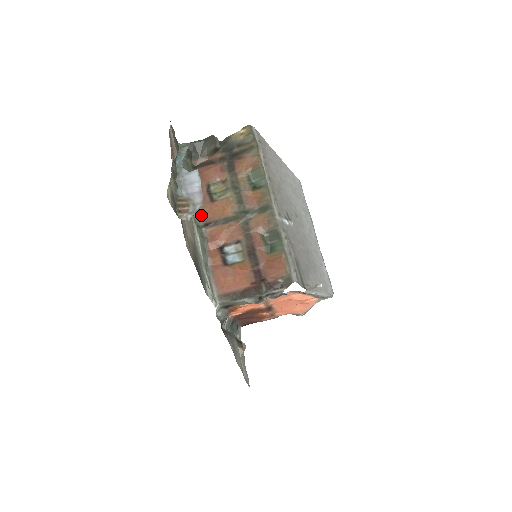
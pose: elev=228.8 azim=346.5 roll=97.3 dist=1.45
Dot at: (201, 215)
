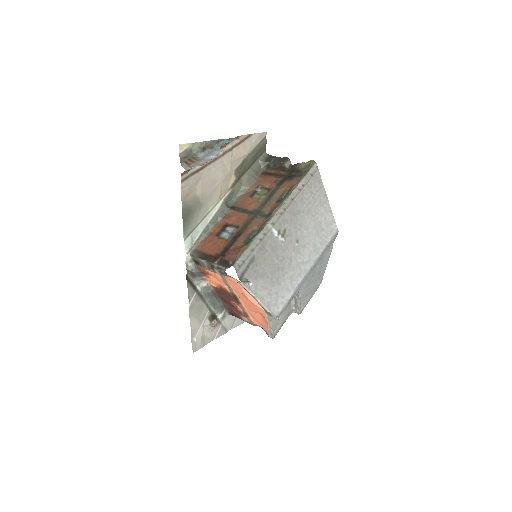
Dot at: (237, 201)
